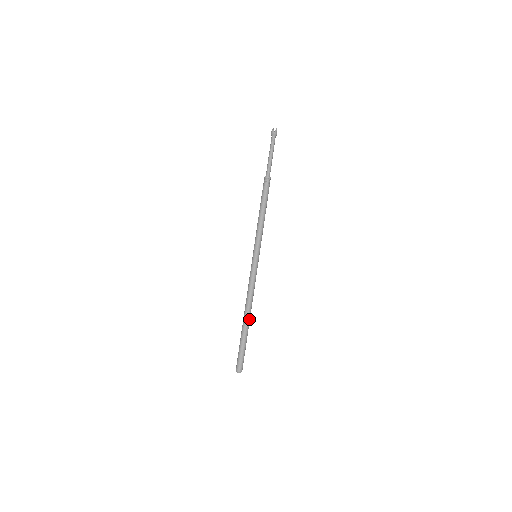
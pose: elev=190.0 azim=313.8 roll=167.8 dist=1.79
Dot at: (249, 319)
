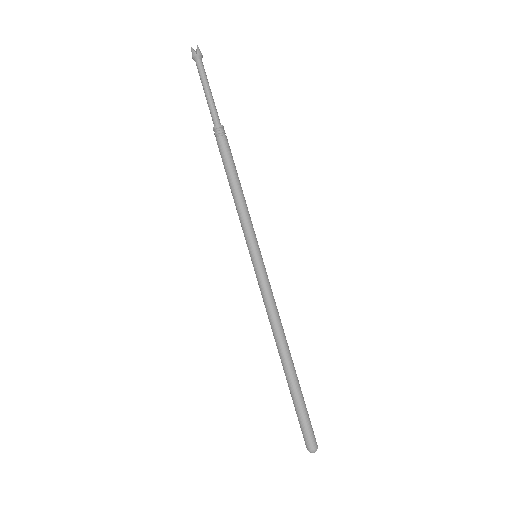
Dot at: (291, 359)
